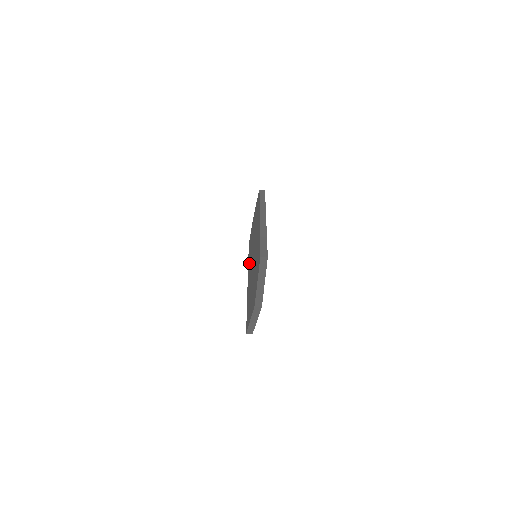
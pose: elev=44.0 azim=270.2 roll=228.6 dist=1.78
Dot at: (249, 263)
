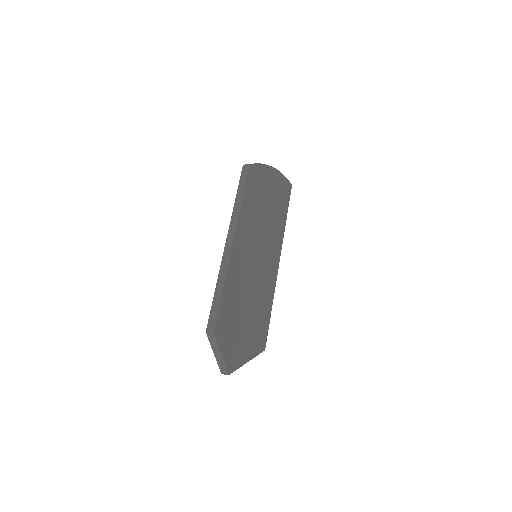
Dot at: occluded
